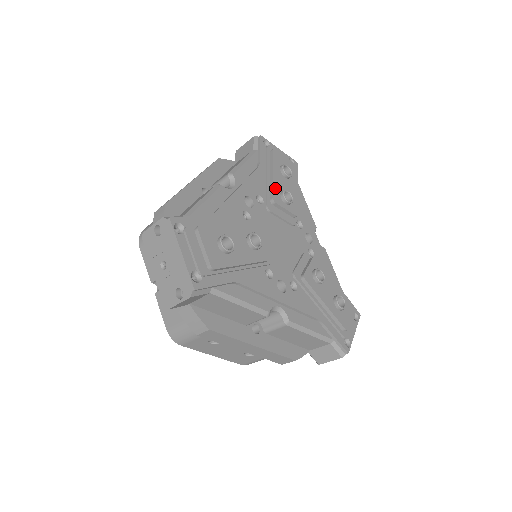
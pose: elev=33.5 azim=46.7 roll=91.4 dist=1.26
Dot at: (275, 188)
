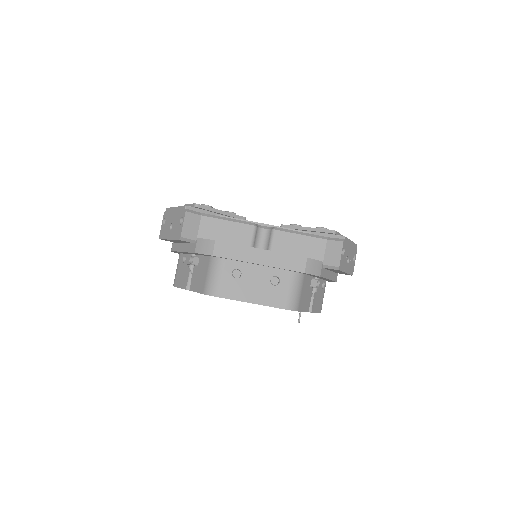
Dot at: occluded
